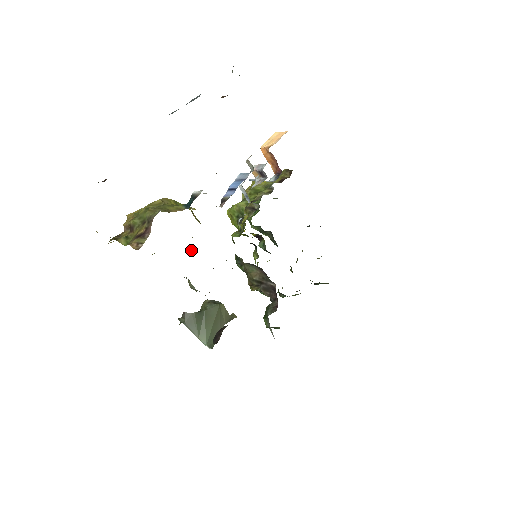
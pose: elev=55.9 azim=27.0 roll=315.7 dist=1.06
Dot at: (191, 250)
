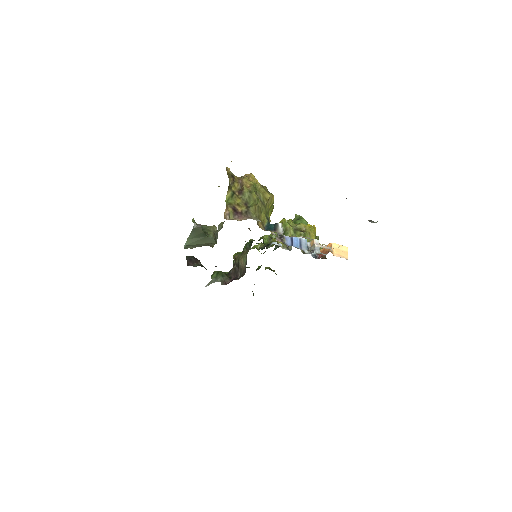
Dot at: occluded
